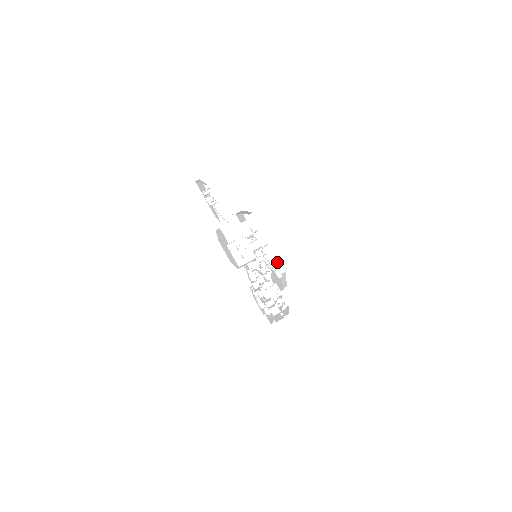
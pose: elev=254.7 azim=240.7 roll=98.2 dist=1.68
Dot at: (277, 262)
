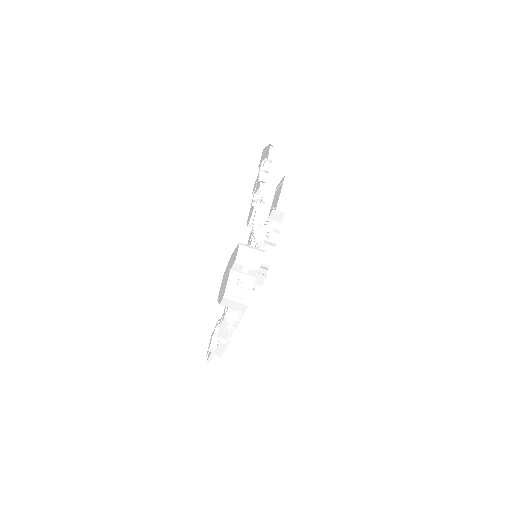
Dot at: occluded
